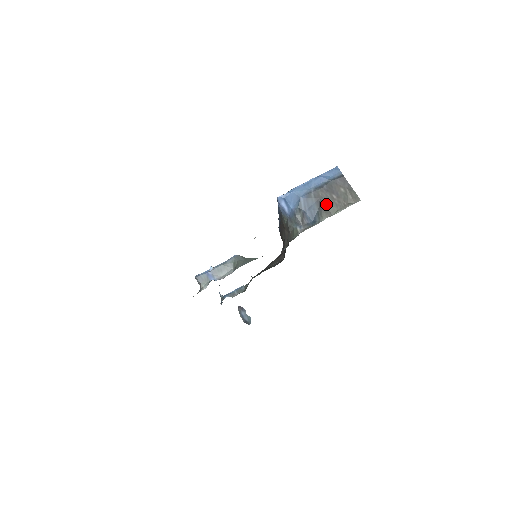
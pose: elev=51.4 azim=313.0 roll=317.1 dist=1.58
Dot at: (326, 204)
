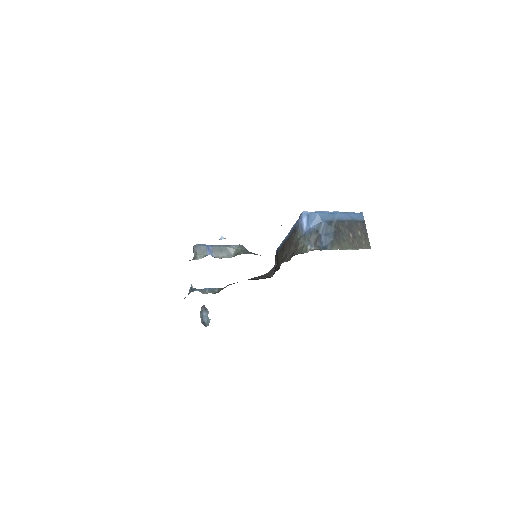
Dot at: (342, 238)
